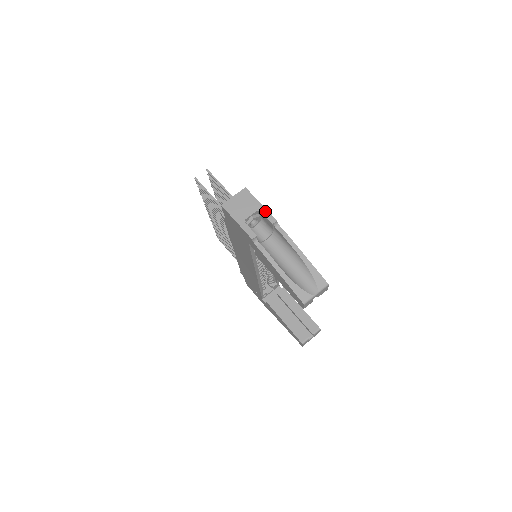
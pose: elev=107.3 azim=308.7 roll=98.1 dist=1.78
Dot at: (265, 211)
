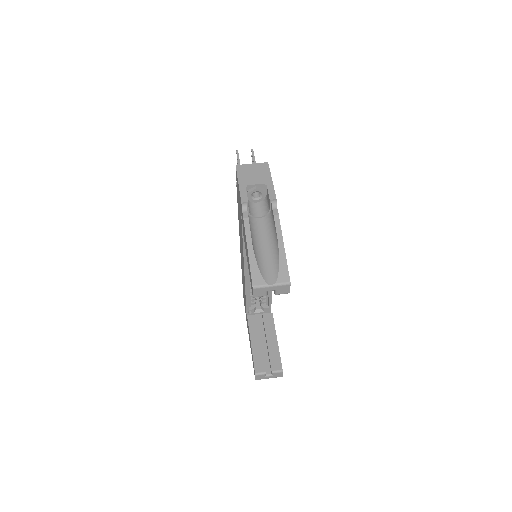
Dot at: (271, 187)
